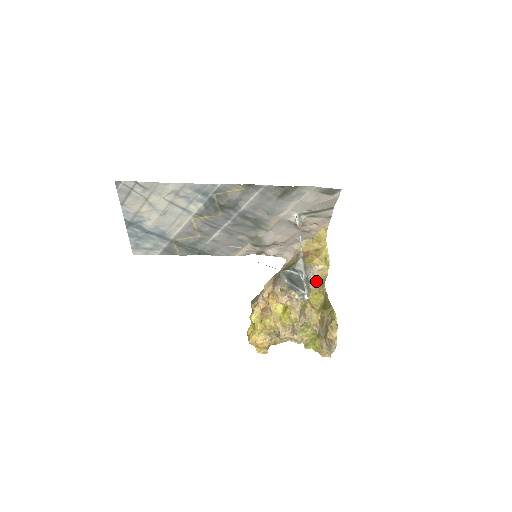
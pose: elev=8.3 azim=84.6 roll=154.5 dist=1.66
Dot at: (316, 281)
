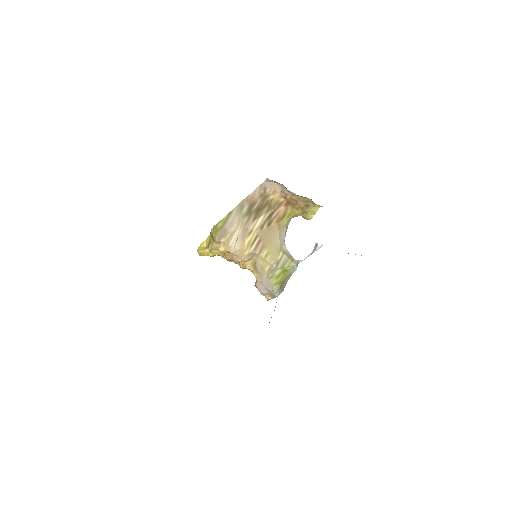
Dot at: occluded
